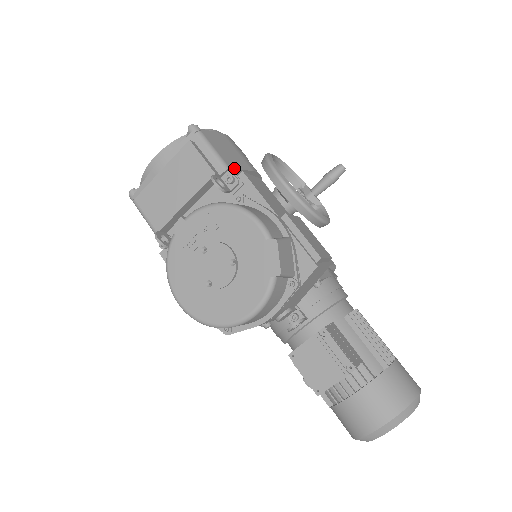
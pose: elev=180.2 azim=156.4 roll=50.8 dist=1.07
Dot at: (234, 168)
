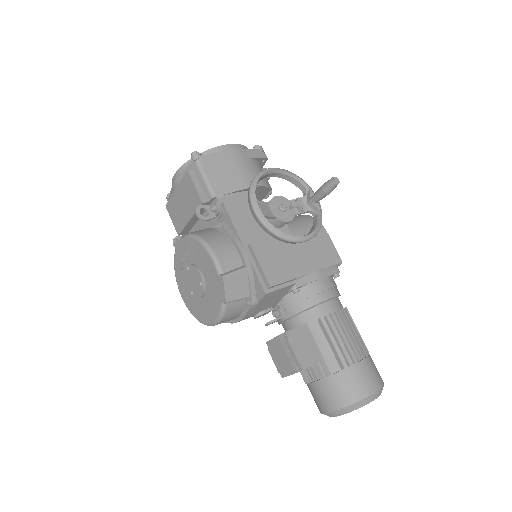
Dot at: (222, 194)
